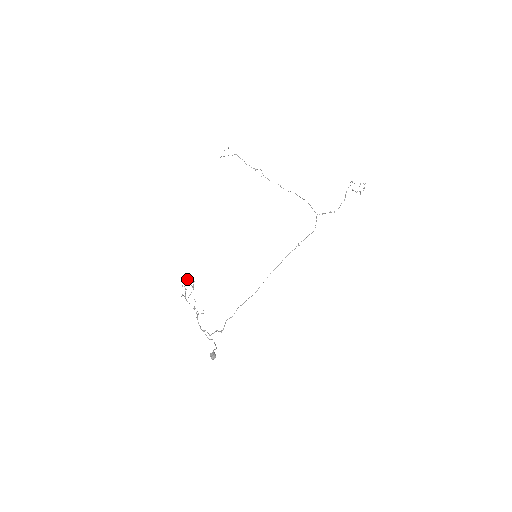
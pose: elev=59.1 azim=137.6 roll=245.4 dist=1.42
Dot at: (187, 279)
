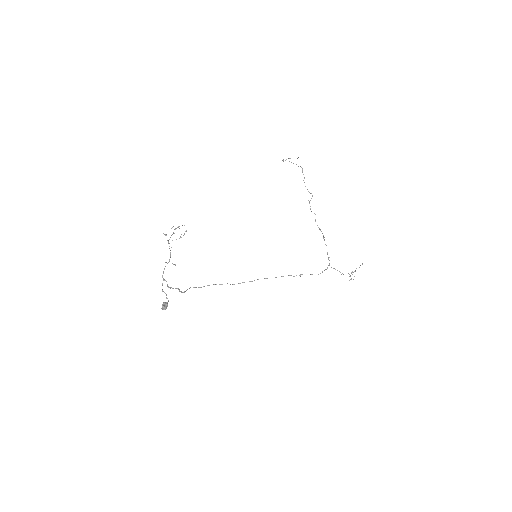
Dot at: (182, 225)
